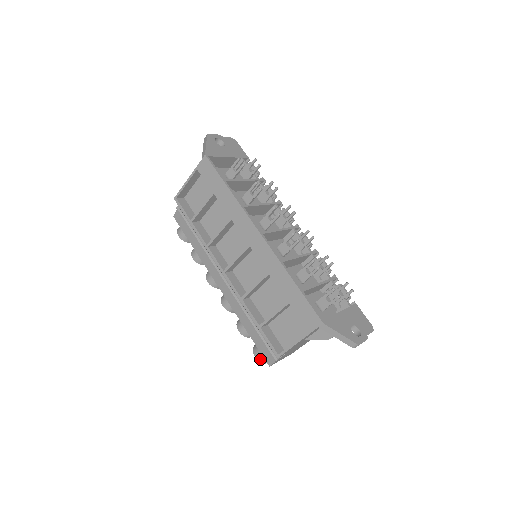
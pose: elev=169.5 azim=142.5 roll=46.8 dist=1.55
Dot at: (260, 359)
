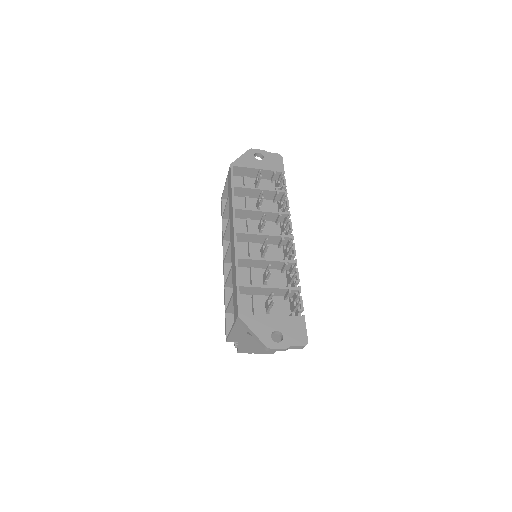
Dot at: occluded
